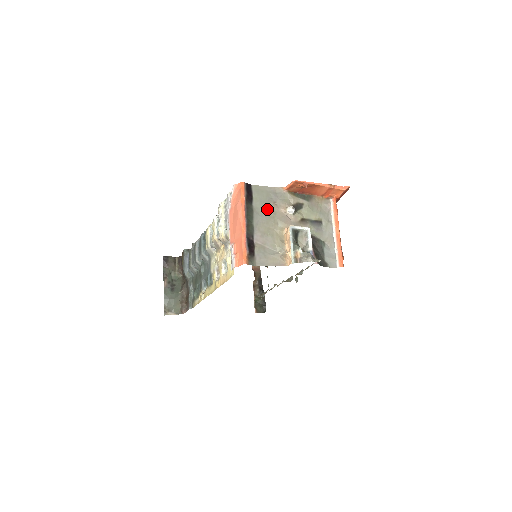
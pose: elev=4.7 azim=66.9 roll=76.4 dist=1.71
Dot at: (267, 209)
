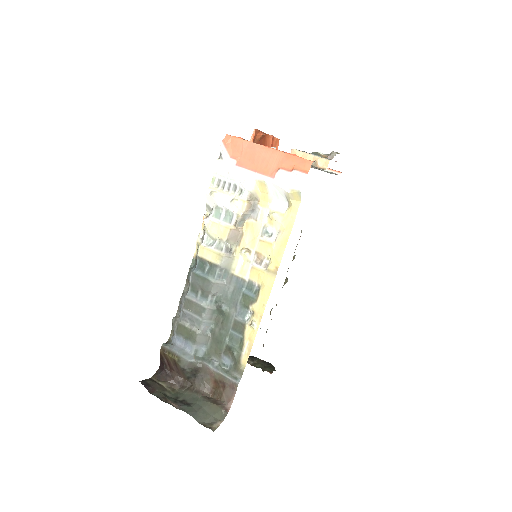
Dot at: occluded
